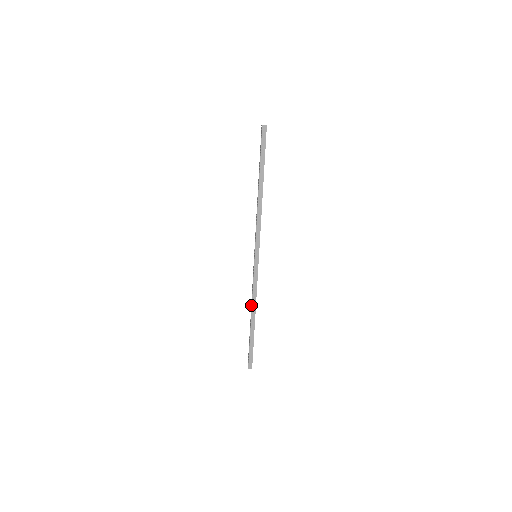
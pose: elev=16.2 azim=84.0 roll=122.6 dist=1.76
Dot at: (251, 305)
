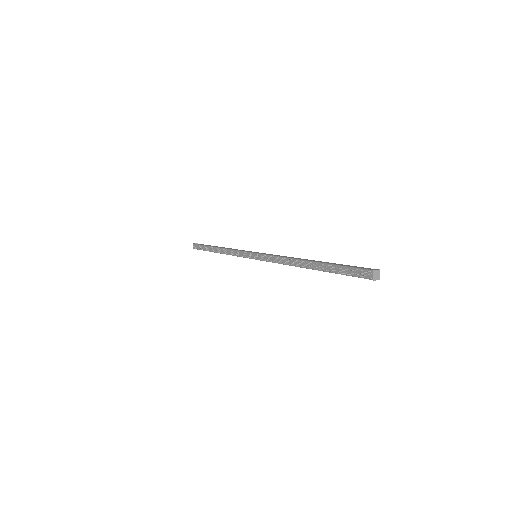
Dot at: (224, 252)
